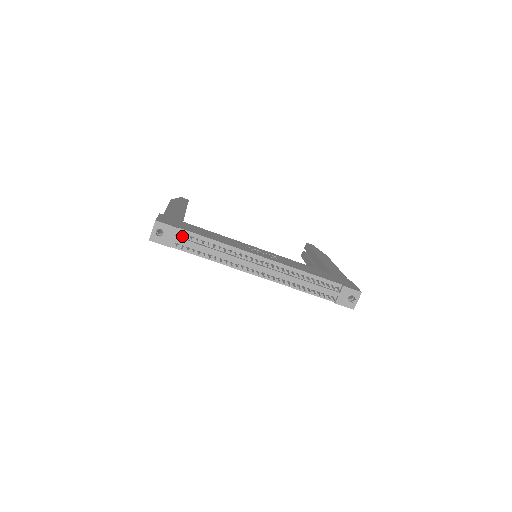
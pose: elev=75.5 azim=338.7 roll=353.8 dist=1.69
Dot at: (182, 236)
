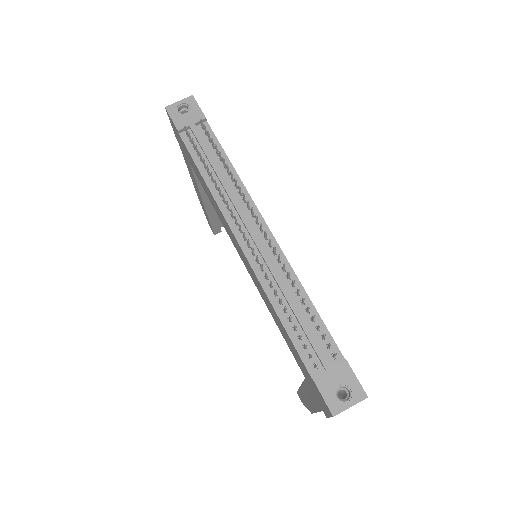
Dot at: (201, 132)
